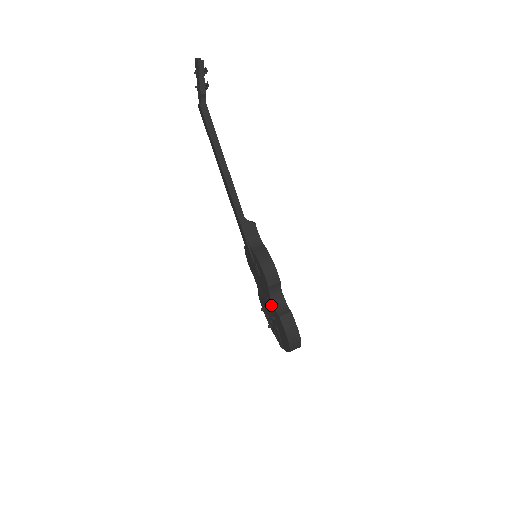
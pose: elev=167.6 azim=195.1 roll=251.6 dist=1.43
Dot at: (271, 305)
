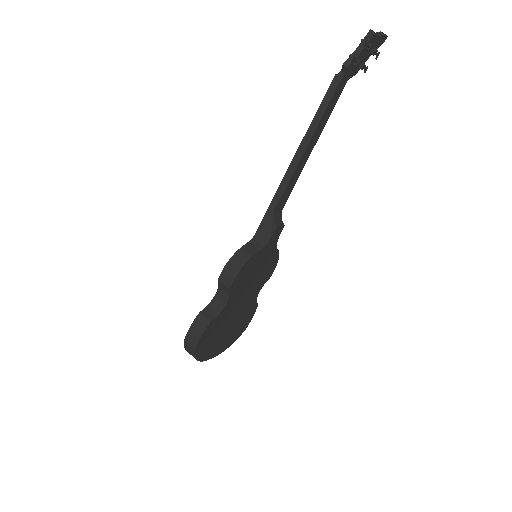
Dot at: occluded
